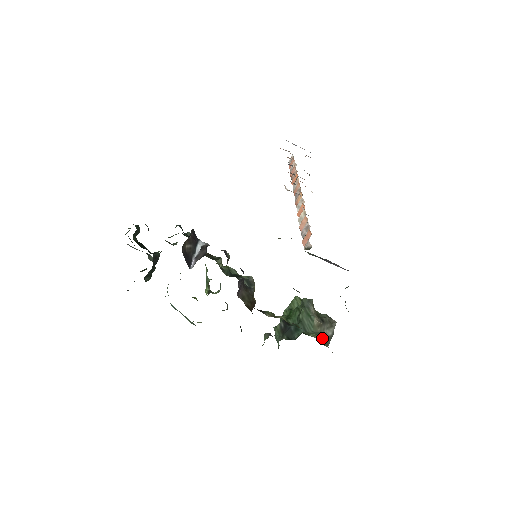
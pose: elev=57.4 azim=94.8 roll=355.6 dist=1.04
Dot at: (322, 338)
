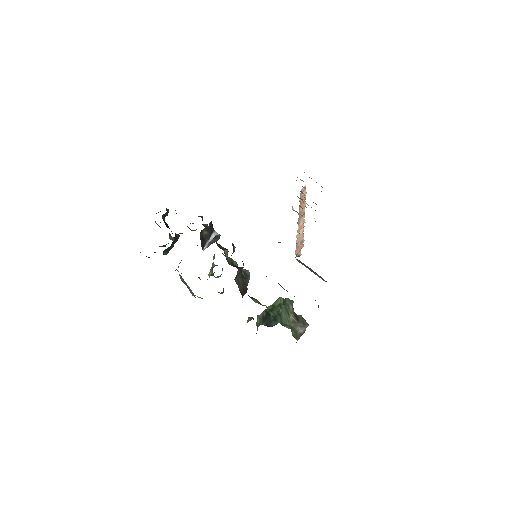
Dot at: (294, 332)
